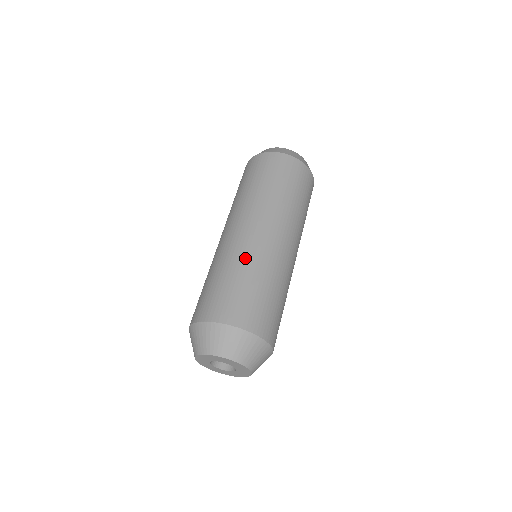
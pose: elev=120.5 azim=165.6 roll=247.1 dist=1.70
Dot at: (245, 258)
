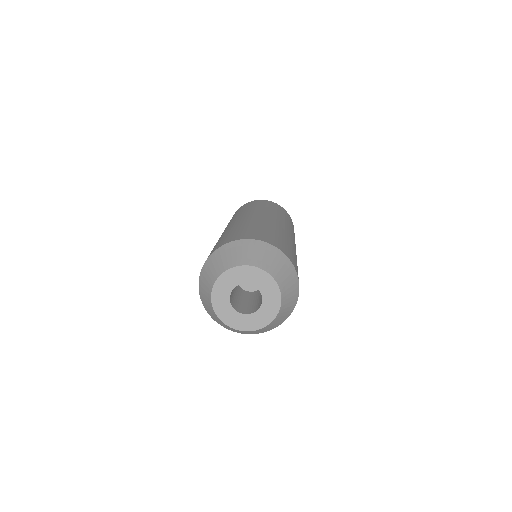
Dot at: (241, 223)
